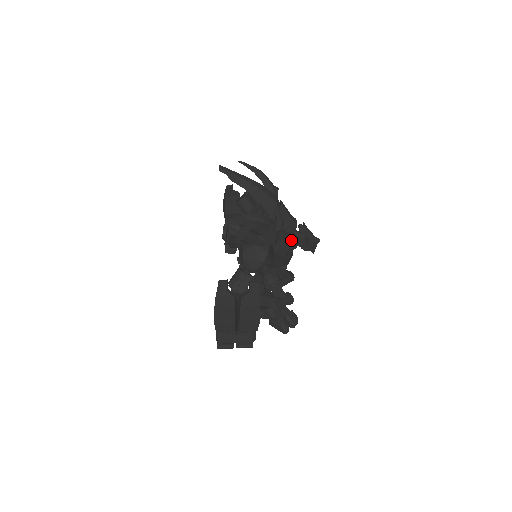
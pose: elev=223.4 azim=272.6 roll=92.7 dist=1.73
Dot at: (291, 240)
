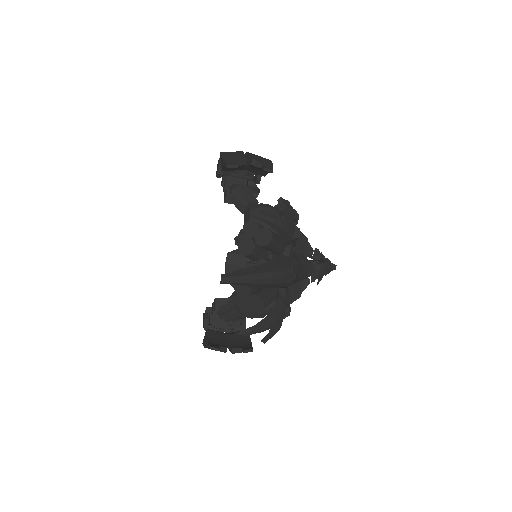
Dot at: (300, 291)
